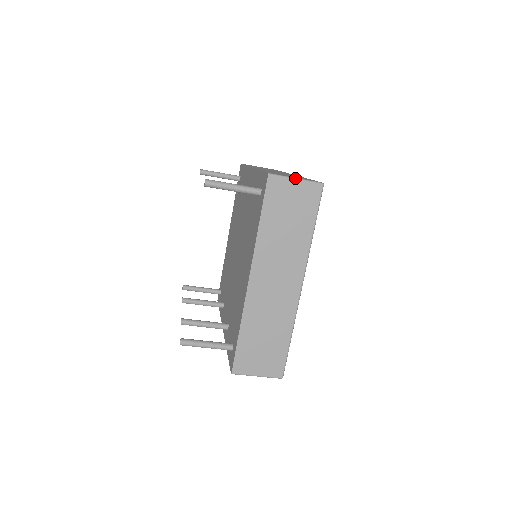
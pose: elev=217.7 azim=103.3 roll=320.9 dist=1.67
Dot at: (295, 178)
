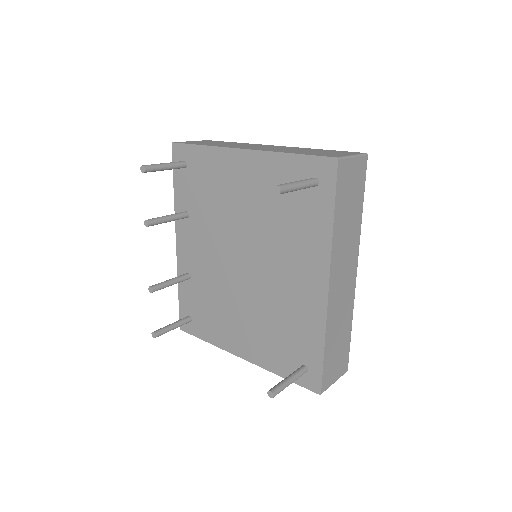
Dot at: occluded
